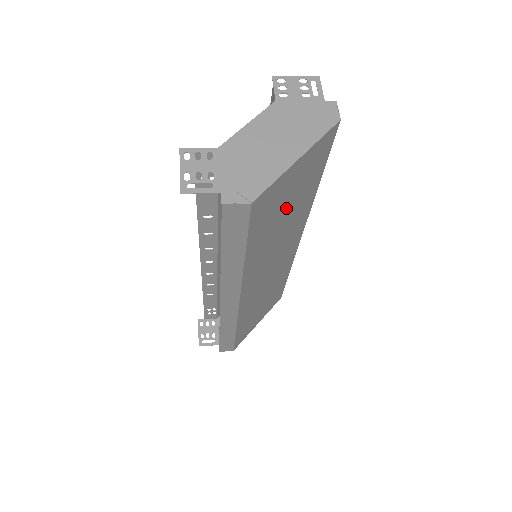
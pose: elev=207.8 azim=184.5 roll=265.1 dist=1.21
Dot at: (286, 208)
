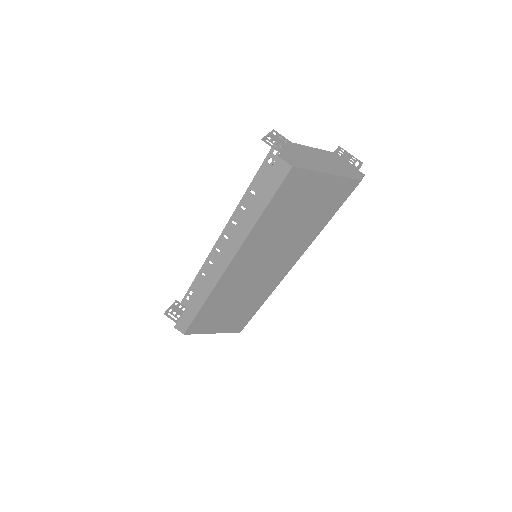
Dot at: (301, 211)
